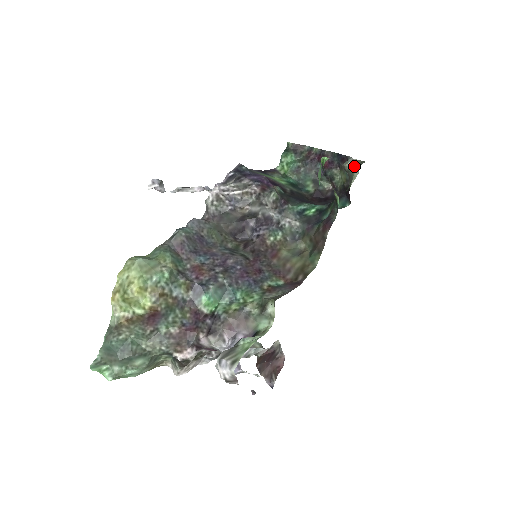
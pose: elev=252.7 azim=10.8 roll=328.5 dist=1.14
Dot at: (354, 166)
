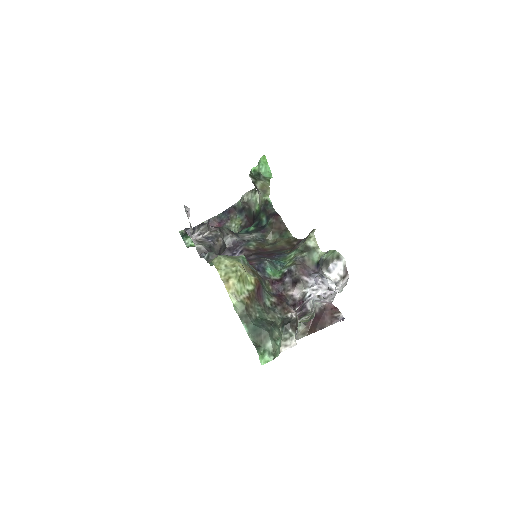
Dot at: (250, 195)
